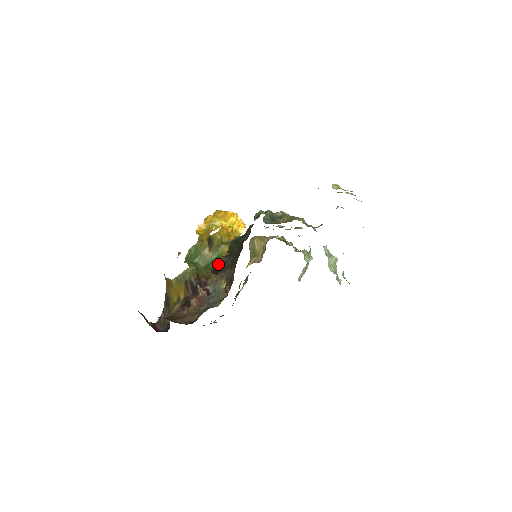
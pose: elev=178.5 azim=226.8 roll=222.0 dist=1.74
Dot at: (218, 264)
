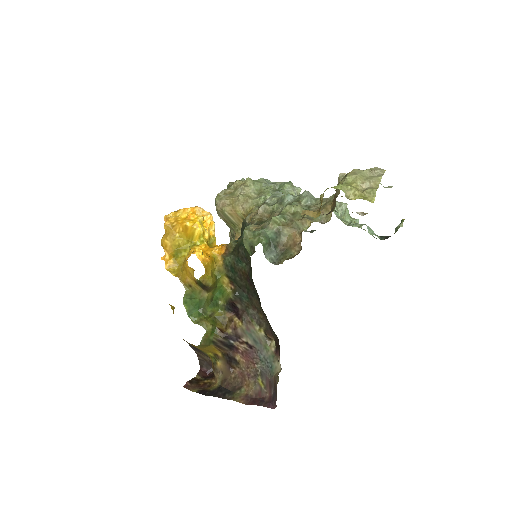
Dot at: (231, 304)
